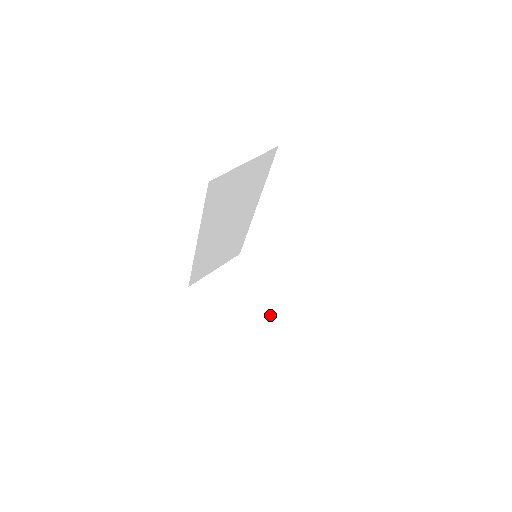
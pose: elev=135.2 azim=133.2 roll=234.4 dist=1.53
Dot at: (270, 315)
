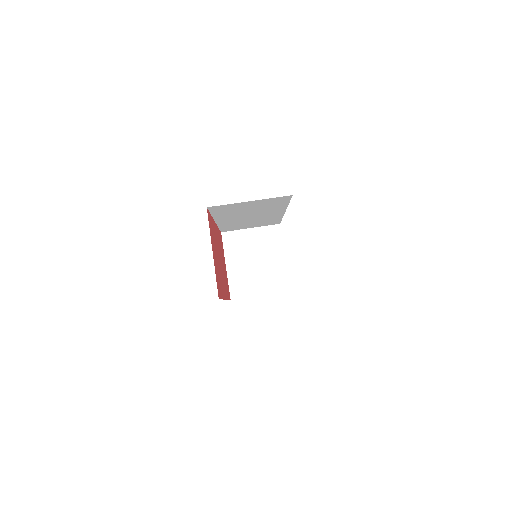
Dot at: (271, 288)
